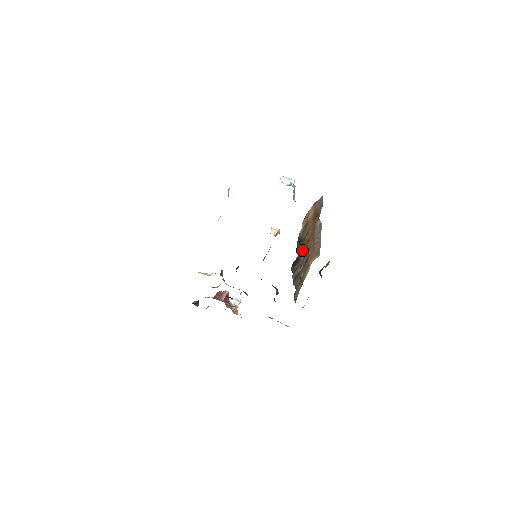
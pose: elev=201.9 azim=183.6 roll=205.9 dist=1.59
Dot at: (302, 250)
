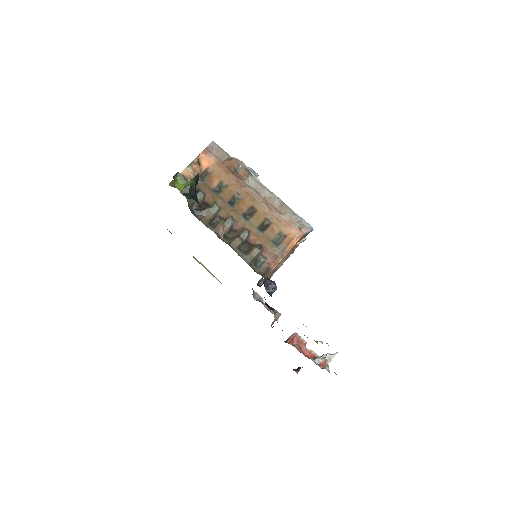
Dot at: (198, 193)
